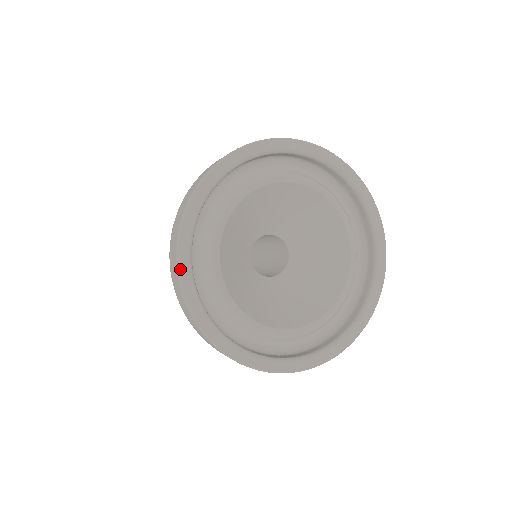
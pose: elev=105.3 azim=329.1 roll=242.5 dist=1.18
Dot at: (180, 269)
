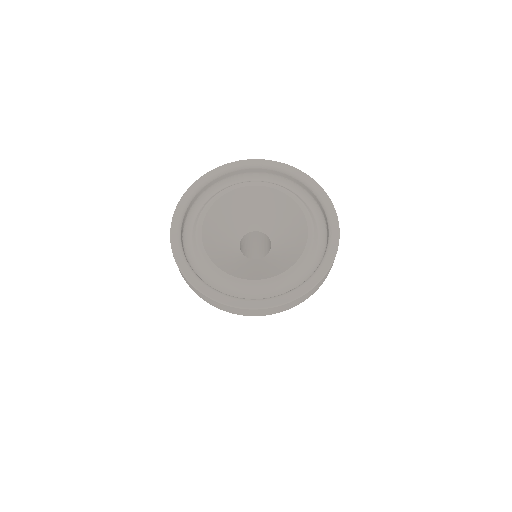
Dot at: (190, 188)
